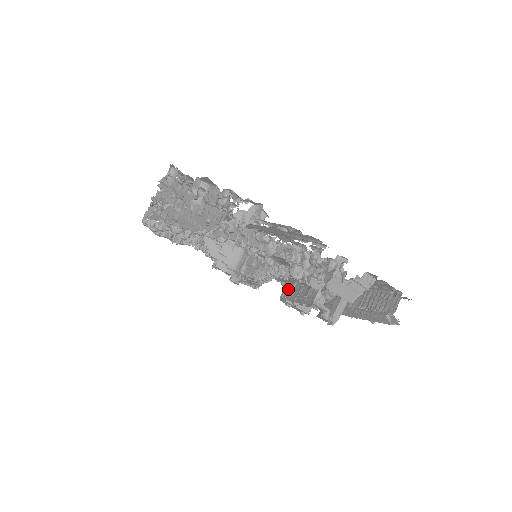
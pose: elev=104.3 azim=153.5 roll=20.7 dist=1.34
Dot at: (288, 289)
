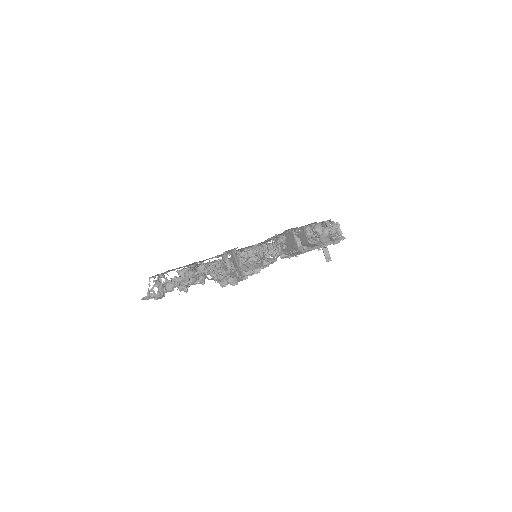
Dot at: occluded
